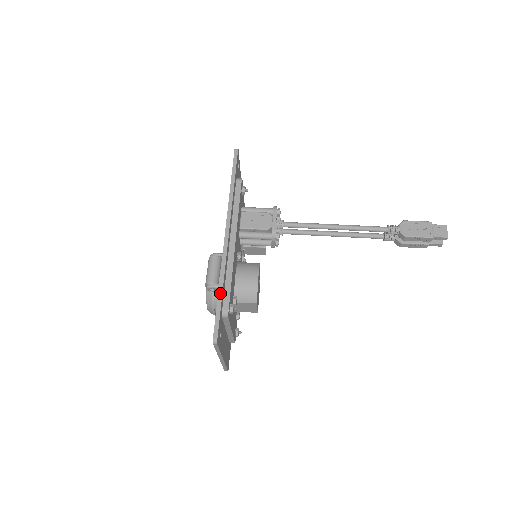
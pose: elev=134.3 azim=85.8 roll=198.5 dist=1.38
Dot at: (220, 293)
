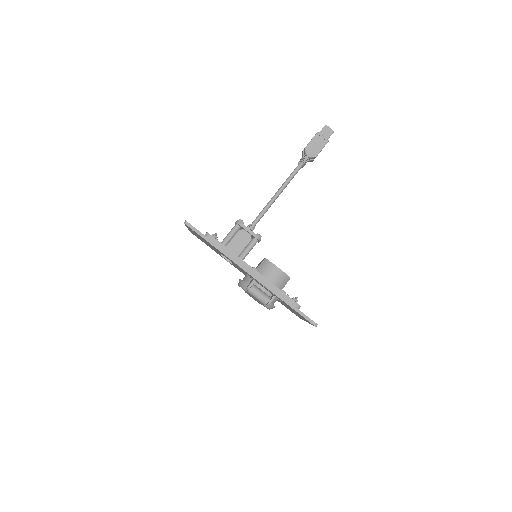
Dot at: (289, 304)
